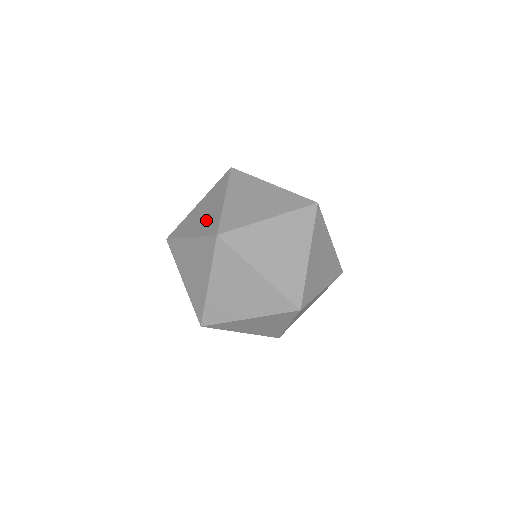
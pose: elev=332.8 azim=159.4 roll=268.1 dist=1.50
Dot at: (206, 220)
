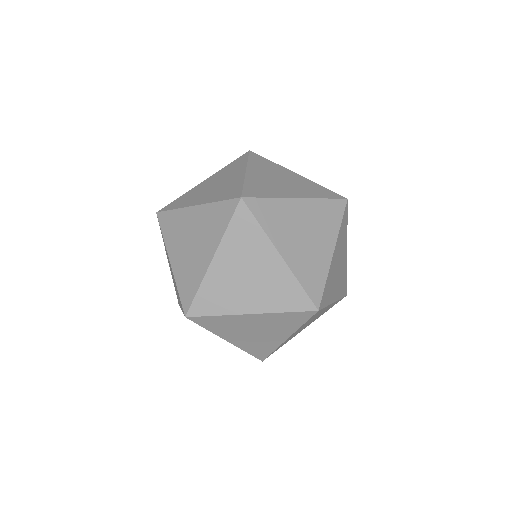
Dot at: occluded
